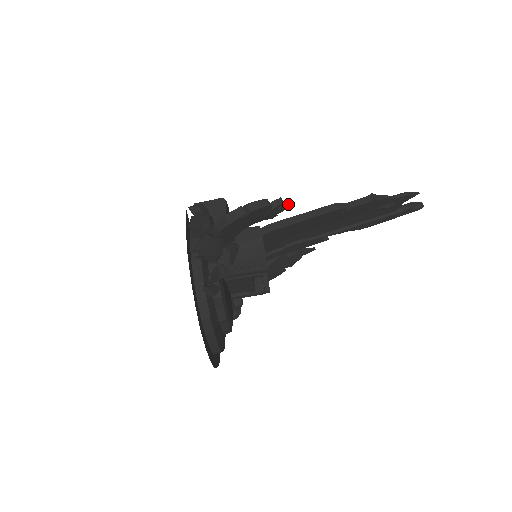
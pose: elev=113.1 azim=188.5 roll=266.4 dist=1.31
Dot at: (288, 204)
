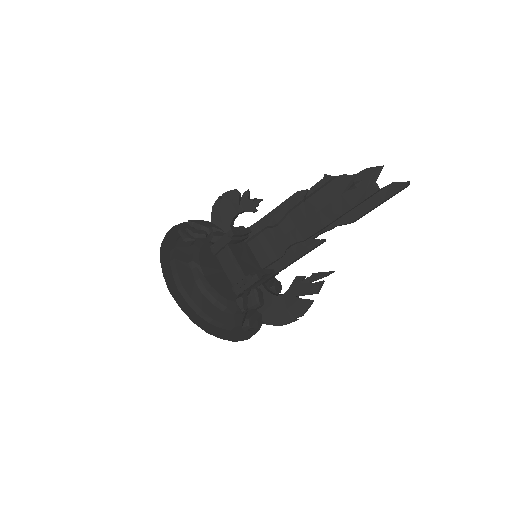
Dot at: (262, 200)
